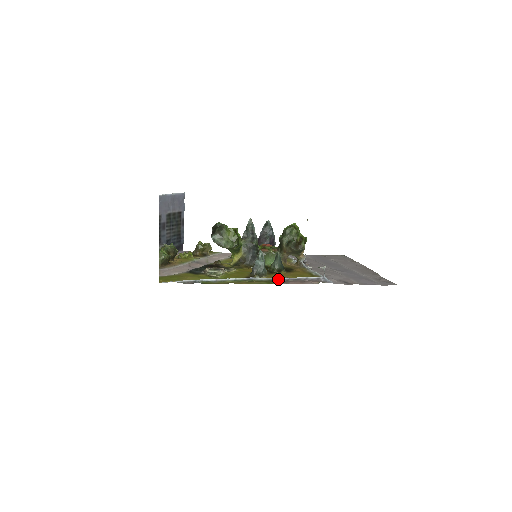
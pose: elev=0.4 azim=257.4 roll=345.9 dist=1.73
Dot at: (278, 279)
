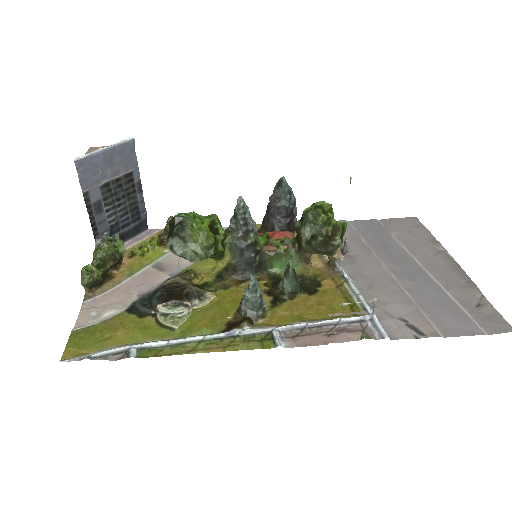
Dot at: (284, 329)
